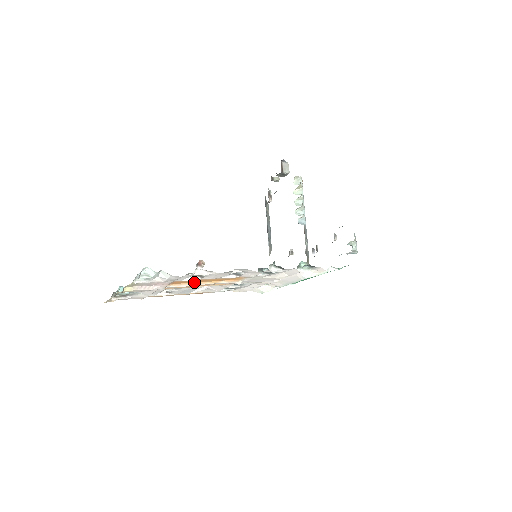
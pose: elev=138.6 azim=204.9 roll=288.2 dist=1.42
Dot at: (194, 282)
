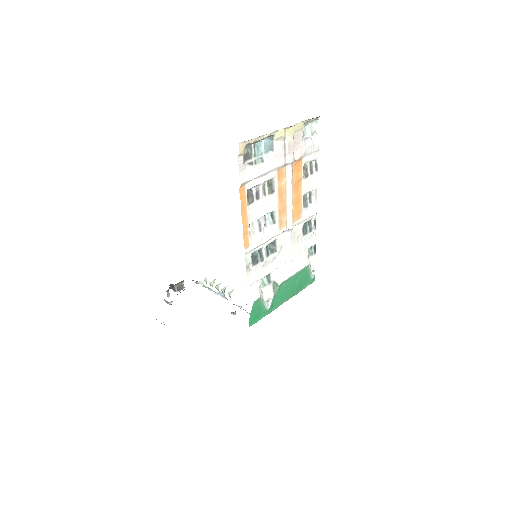
Dot at: (294, 183)
